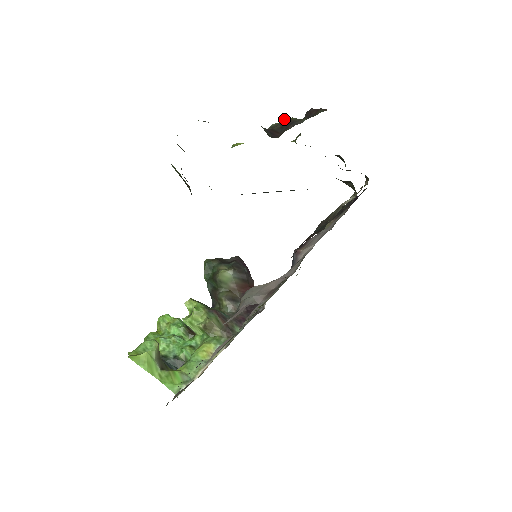
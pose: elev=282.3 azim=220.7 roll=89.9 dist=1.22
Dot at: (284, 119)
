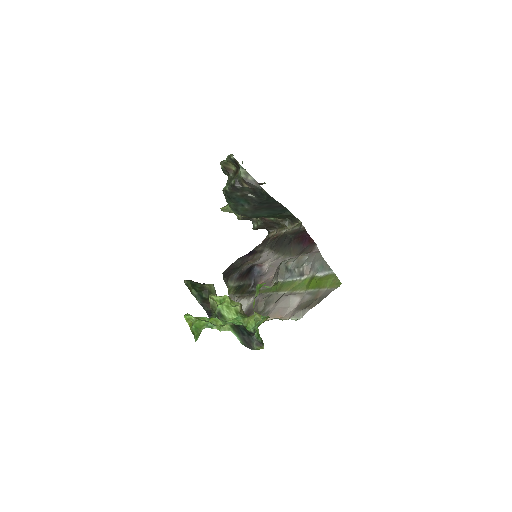
Dot at: occluded
